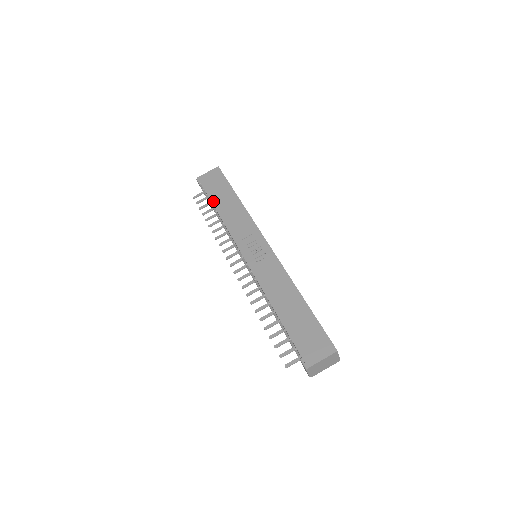
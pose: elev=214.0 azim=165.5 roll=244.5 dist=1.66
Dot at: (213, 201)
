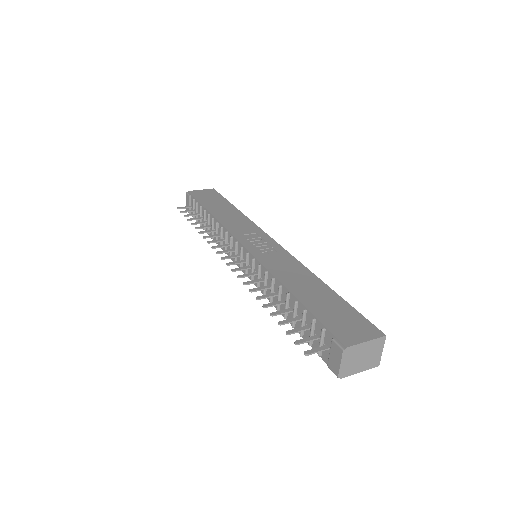
Dot at: (206, 206)
